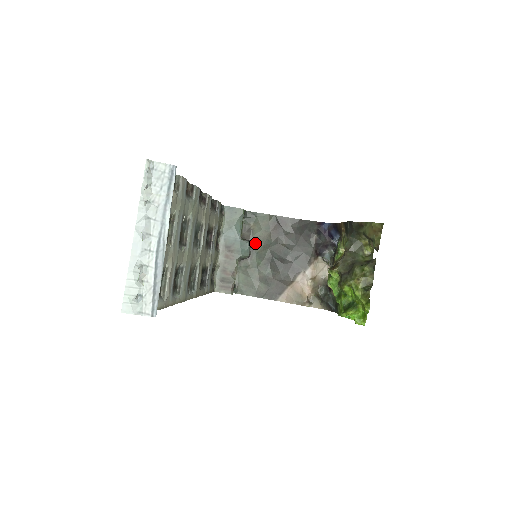
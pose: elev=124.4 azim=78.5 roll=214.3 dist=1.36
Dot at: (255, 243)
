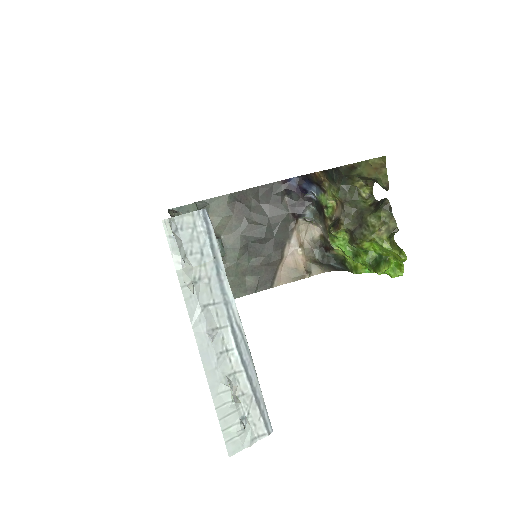
Dot at: (221, 235)
